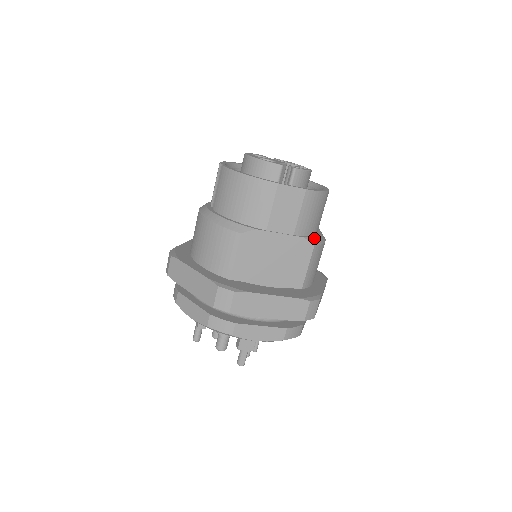
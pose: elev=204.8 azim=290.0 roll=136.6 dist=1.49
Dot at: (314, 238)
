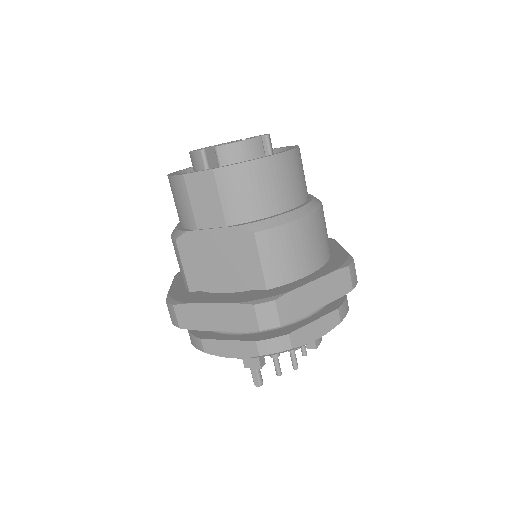
Dot at: (258, 222)
